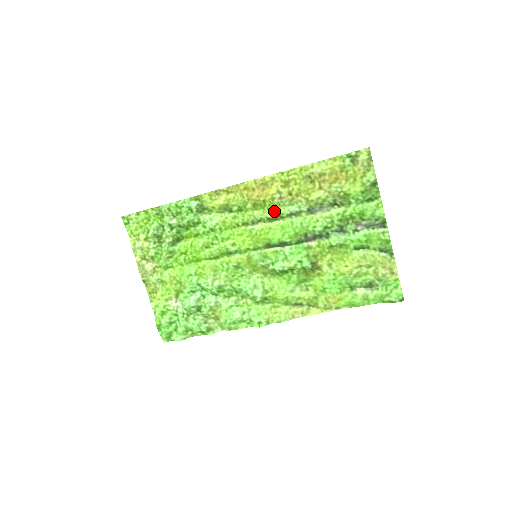
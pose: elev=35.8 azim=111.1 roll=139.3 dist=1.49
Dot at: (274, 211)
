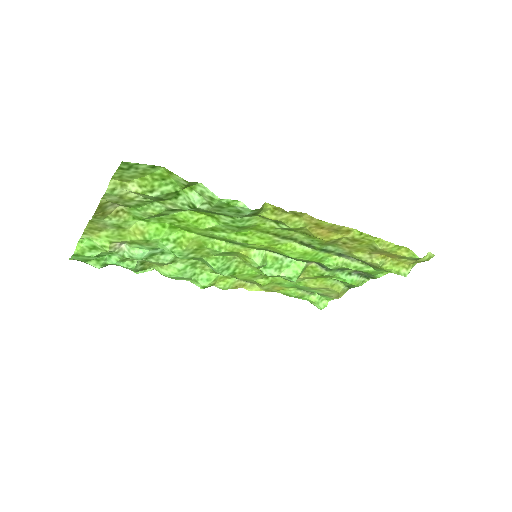
Dot at: (315, 243)
